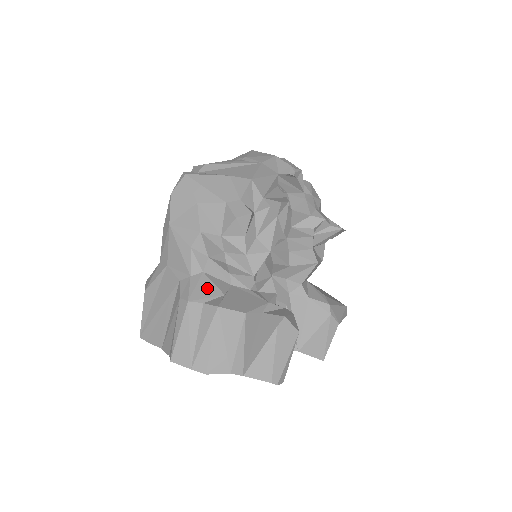
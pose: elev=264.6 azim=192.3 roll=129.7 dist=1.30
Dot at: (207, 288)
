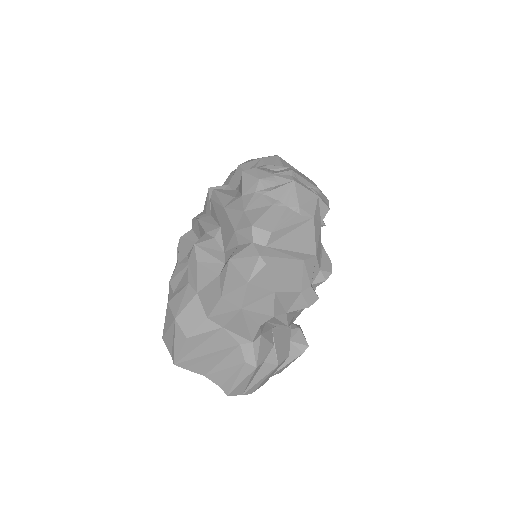
Dot at: (265, 348)
